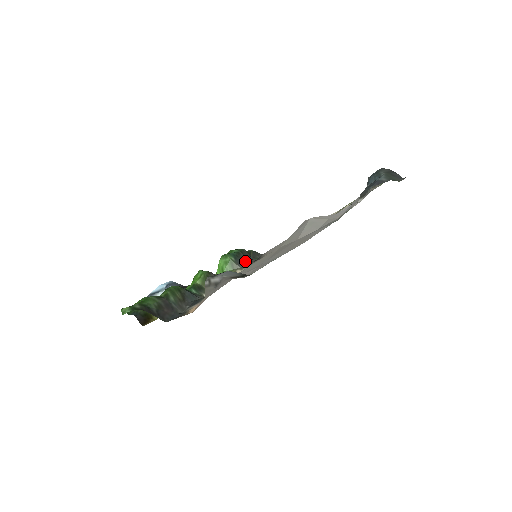
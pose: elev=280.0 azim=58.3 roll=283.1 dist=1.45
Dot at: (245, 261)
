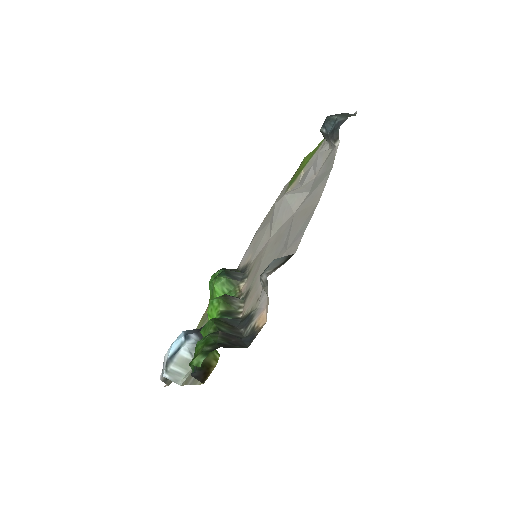
Dot at: (238, 274)
